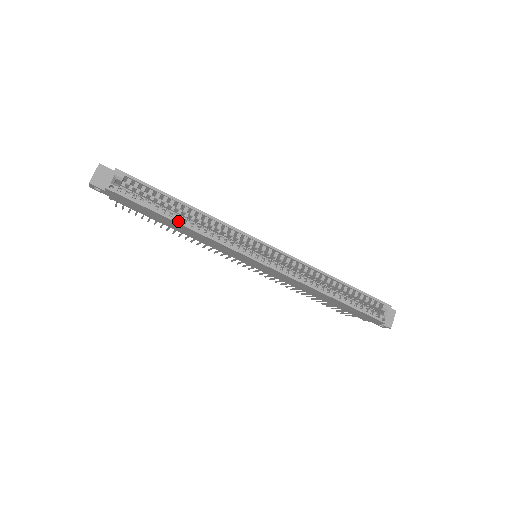
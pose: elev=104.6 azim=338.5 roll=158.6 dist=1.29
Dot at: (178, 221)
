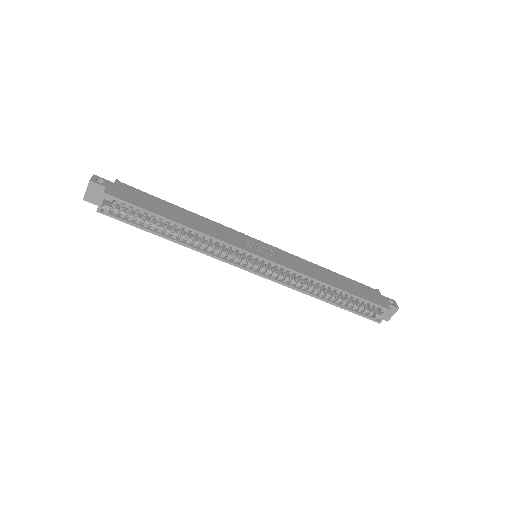
Dot at: (171, 239)
